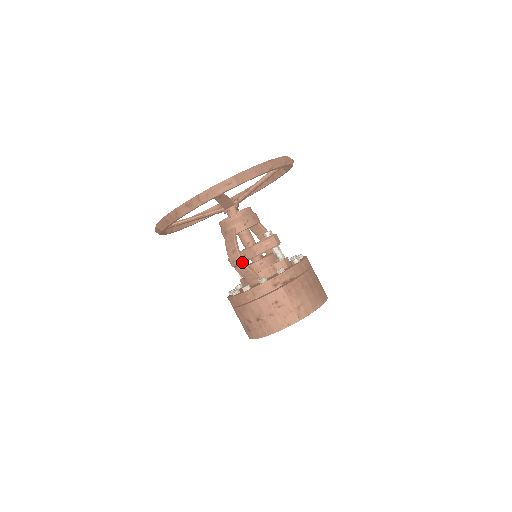
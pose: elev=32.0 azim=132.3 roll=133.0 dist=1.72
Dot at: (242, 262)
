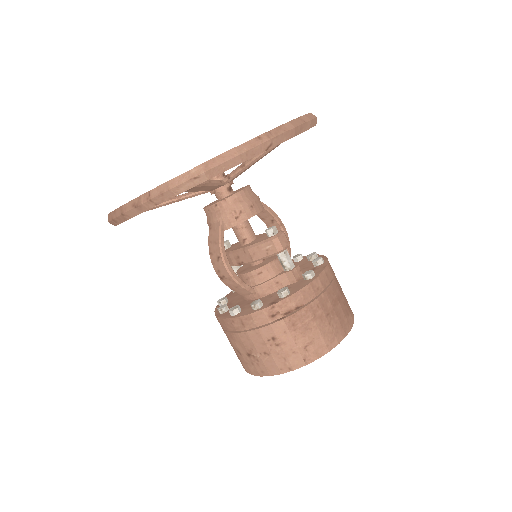
Dot at: (229, 275)
